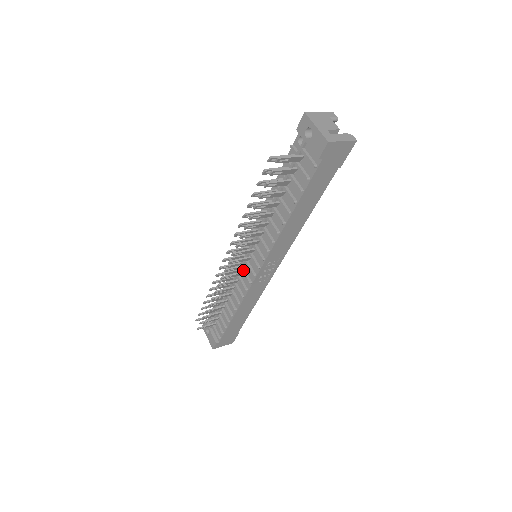
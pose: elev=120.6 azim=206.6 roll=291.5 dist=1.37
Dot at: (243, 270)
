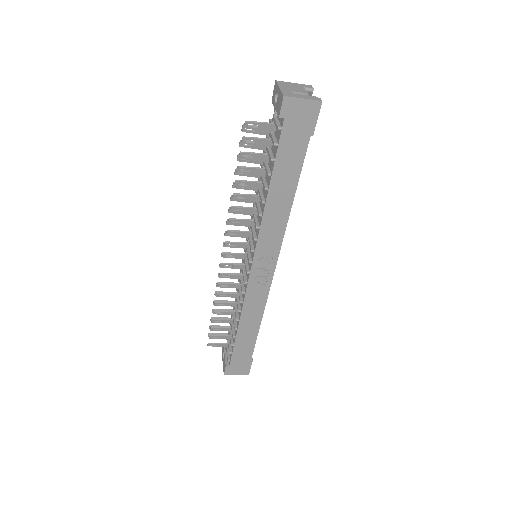
Dot at: (243, 271)
